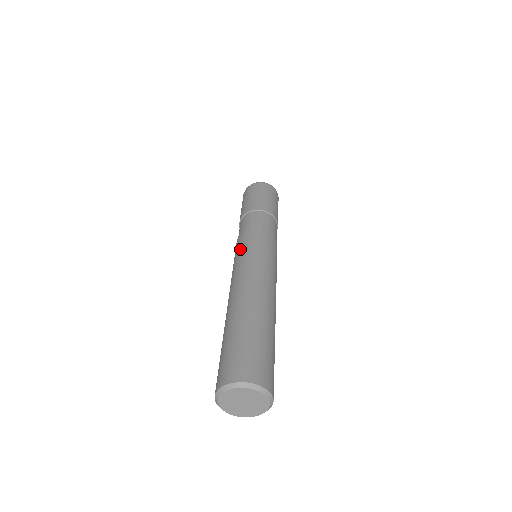
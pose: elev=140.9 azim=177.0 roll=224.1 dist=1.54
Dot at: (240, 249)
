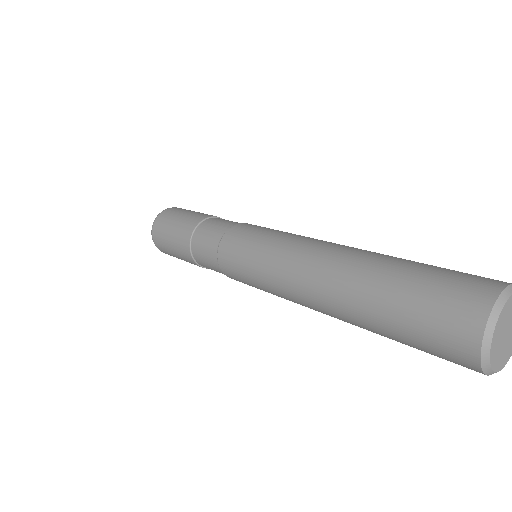
Dot at: (247, 242)
